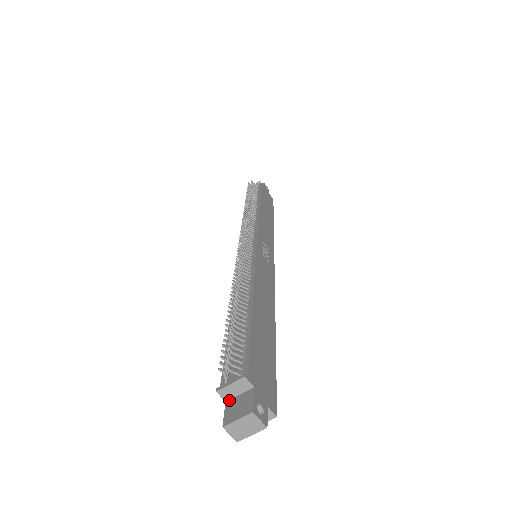
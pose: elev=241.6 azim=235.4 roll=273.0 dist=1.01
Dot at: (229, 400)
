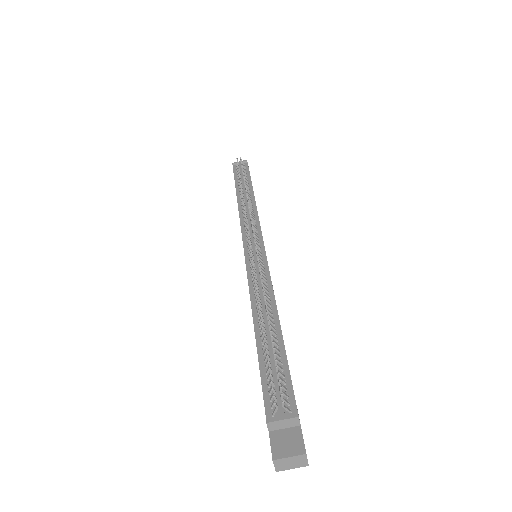
Dot at: (273, 431)
